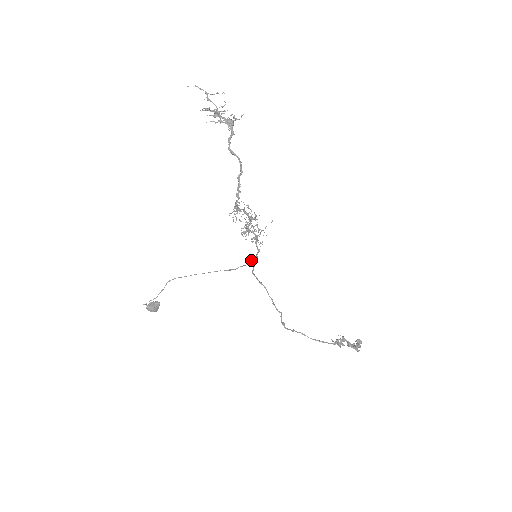
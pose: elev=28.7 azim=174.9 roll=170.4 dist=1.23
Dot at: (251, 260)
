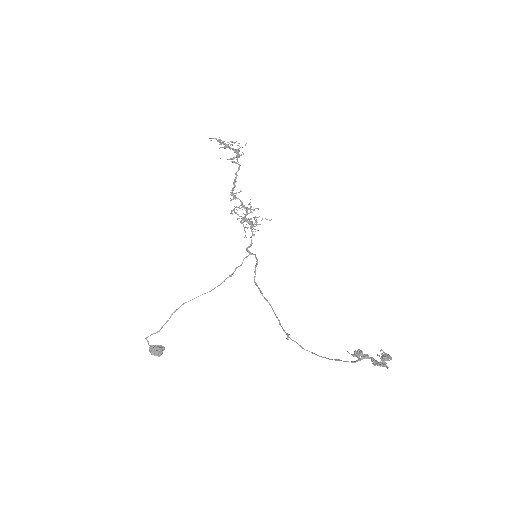
Dot at: occluded
